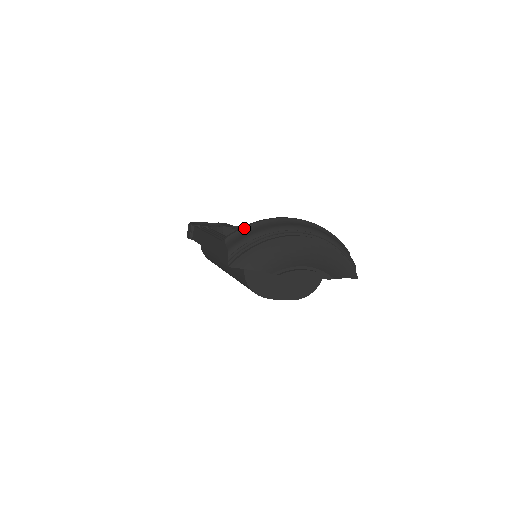
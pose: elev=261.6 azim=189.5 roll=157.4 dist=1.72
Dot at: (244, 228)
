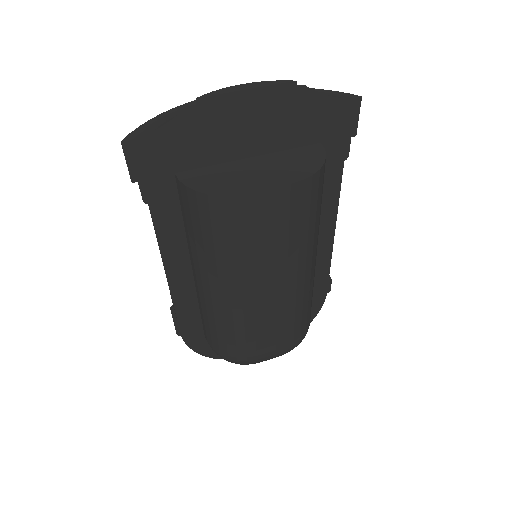
Dot at: occluded
